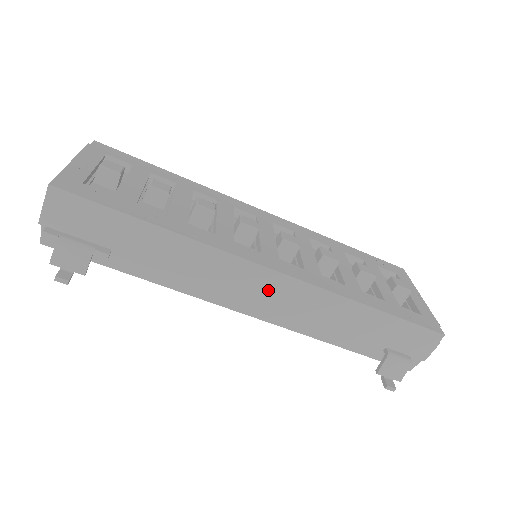
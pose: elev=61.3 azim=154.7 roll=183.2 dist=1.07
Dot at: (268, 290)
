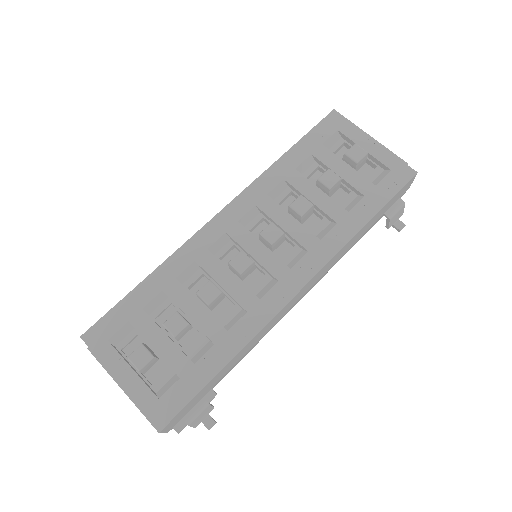
Dot at: (304, 292)
